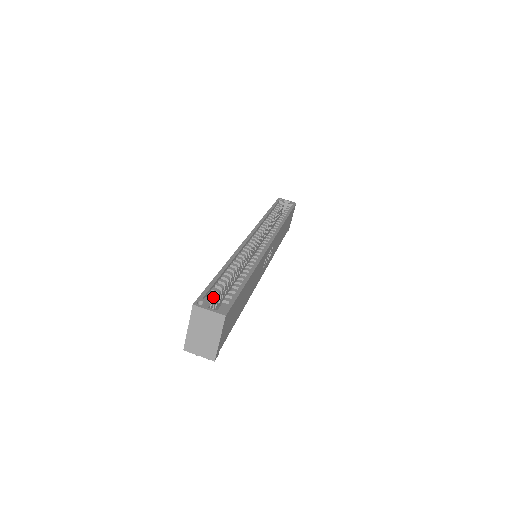
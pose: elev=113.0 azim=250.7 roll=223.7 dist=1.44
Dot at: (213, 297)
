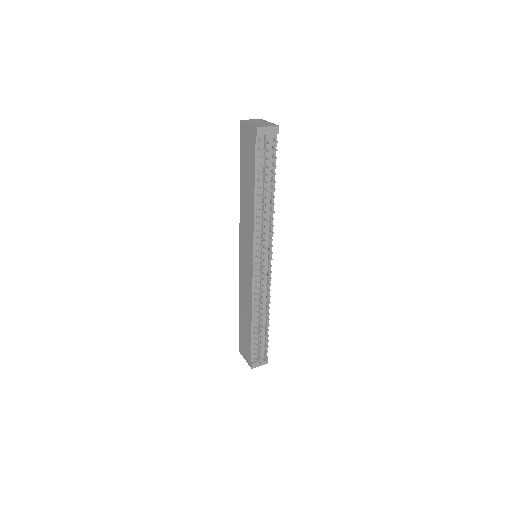
Dot at: occluded
